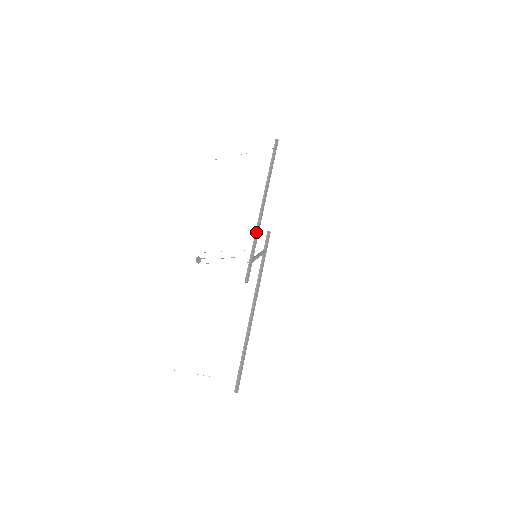
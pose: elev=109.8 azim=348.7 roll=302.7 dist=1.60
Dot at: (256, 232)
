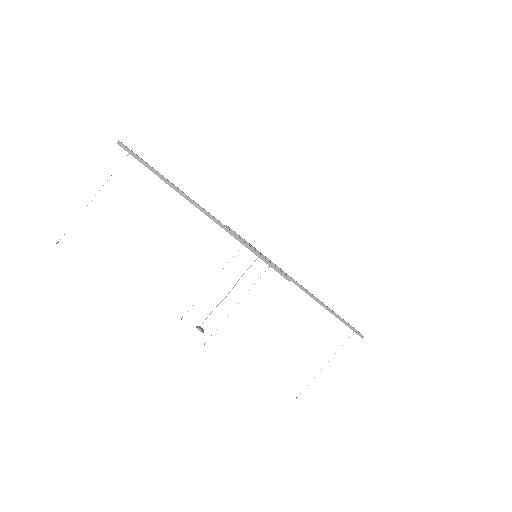
Dot at: (240, 241)
